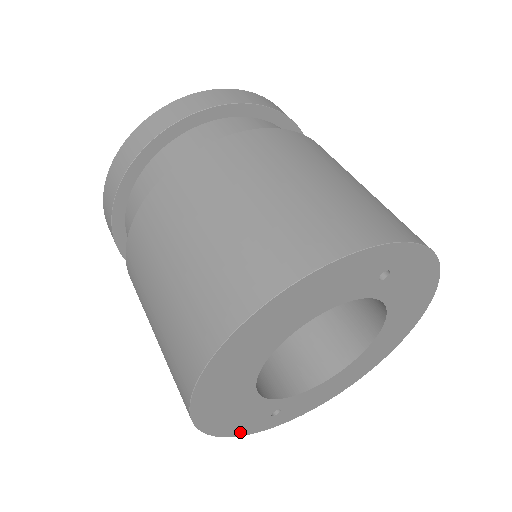
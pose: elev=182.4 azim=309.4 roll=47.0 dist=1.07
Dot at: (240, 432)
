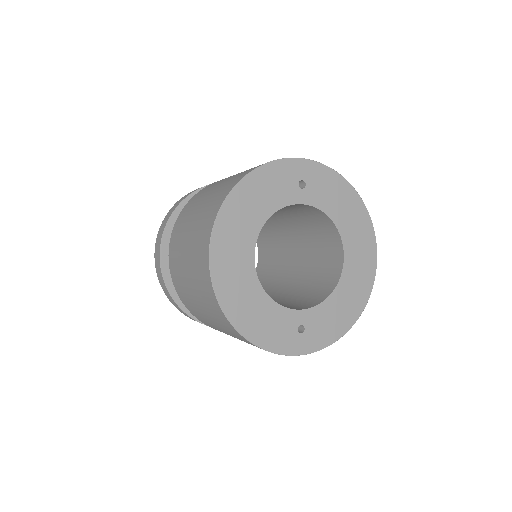
Dot at: (278, 348)
